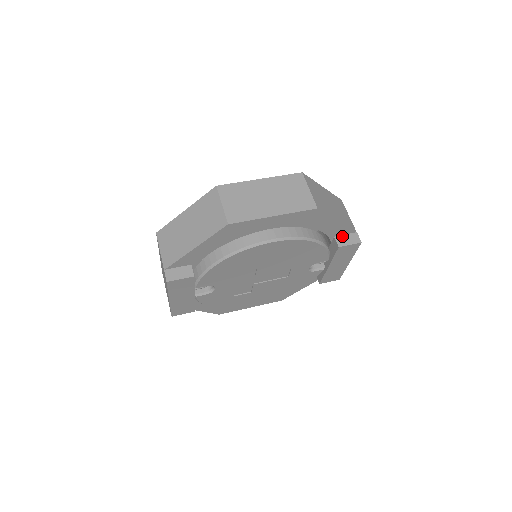
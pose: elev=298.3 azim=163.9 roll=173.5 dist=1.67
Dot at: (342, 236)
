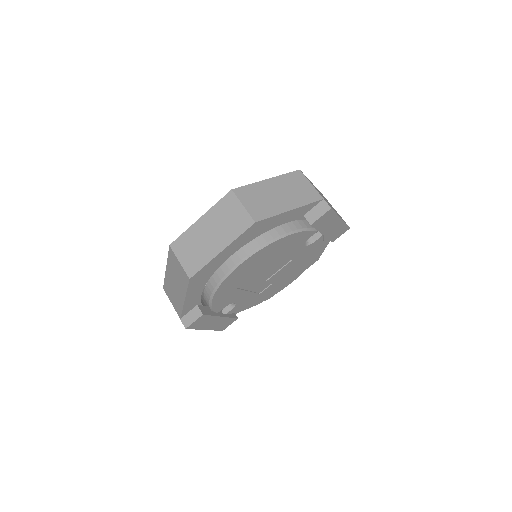
Dot at: (310, 211)
